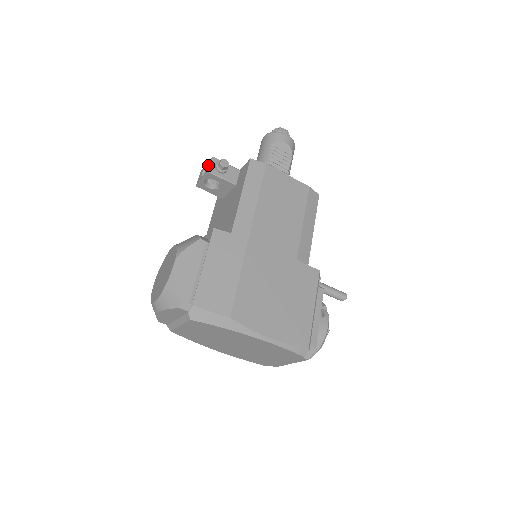
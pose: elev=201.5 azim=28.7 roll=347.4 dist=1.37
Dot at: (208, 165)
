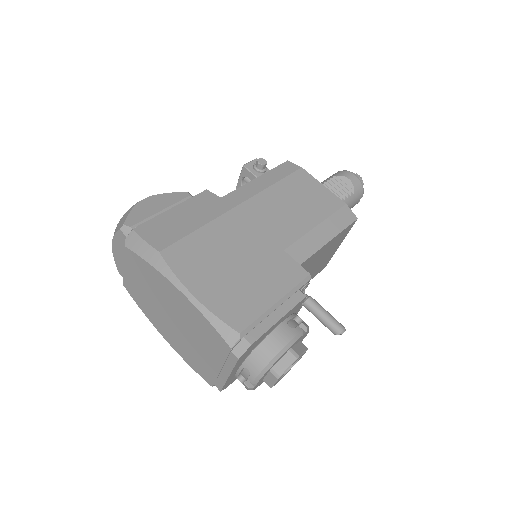
Dot at: occluded
